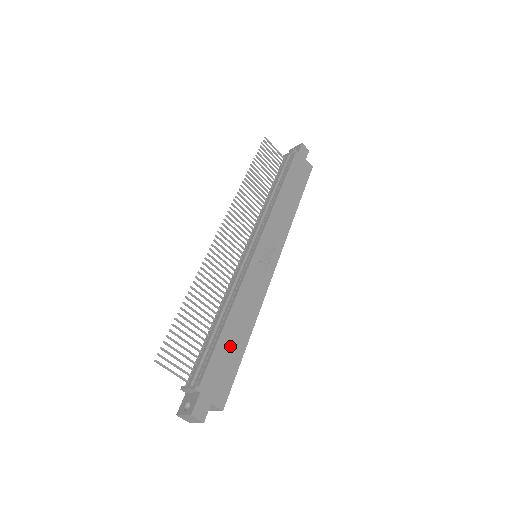
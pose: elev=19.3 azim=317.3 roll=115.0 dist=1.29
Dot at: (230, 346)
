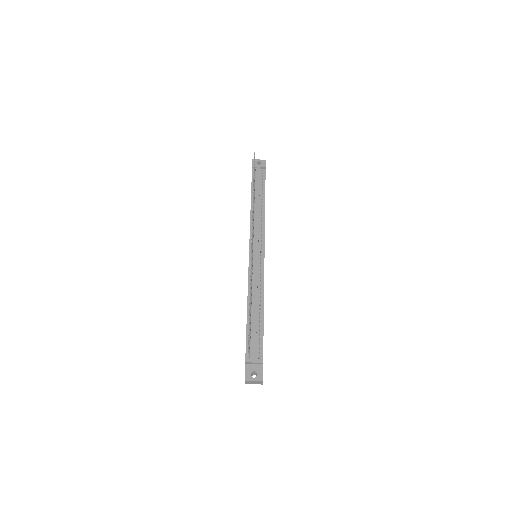
Dot at: occluded
